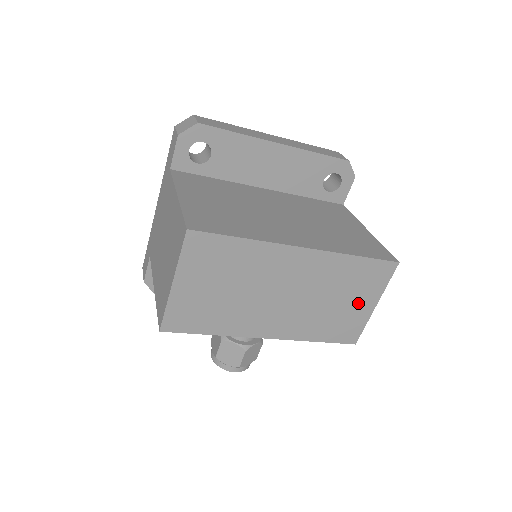
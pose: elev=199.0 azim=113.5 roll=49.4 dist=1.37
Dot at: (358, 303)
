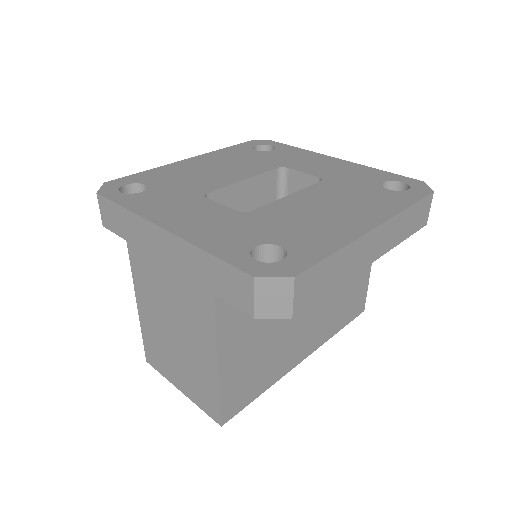
Dot at: occluded
